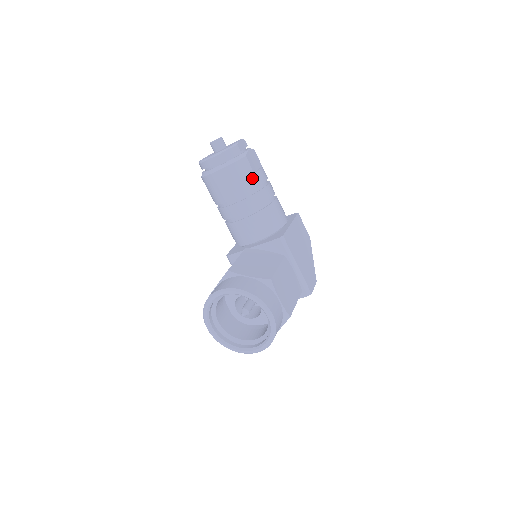
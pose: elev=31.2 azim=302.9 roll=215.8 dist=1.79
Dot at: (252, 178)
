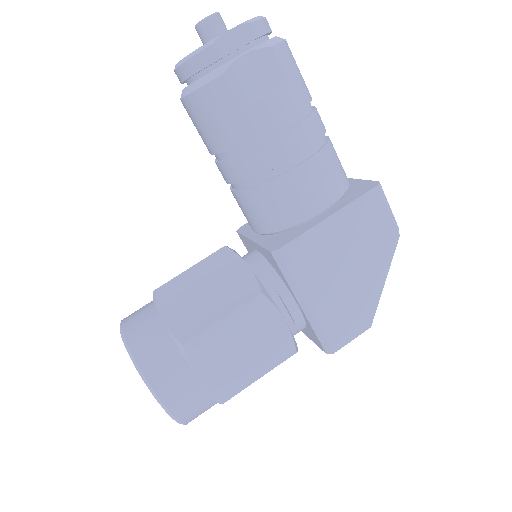
Dot at: (238, 122)
